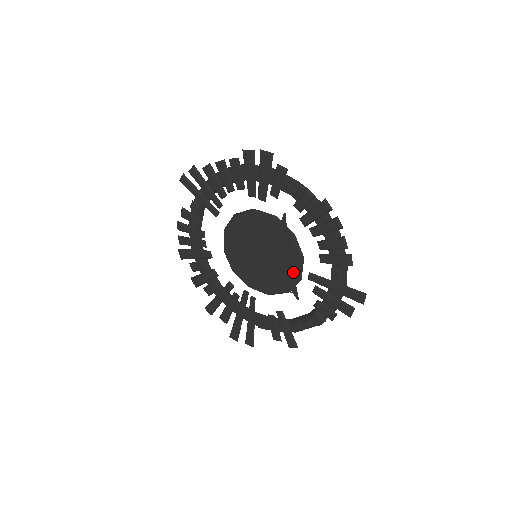
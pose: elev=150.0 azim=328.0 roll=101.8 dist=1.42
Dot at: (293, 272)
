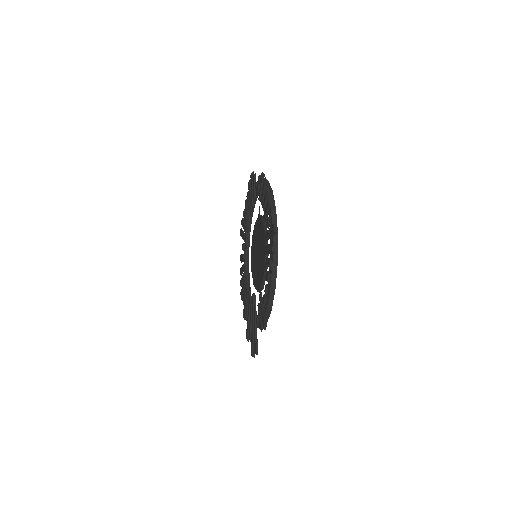
Dot at: occluded
